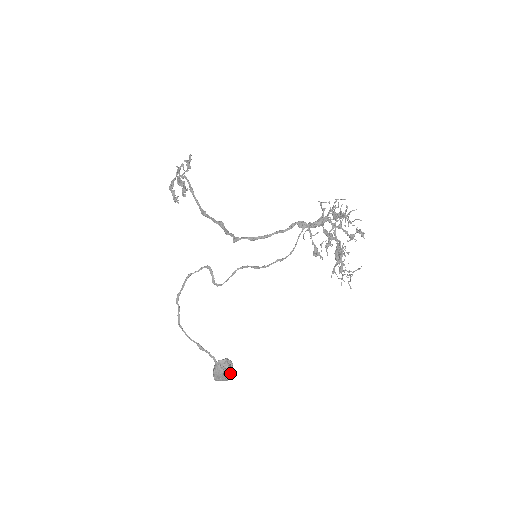
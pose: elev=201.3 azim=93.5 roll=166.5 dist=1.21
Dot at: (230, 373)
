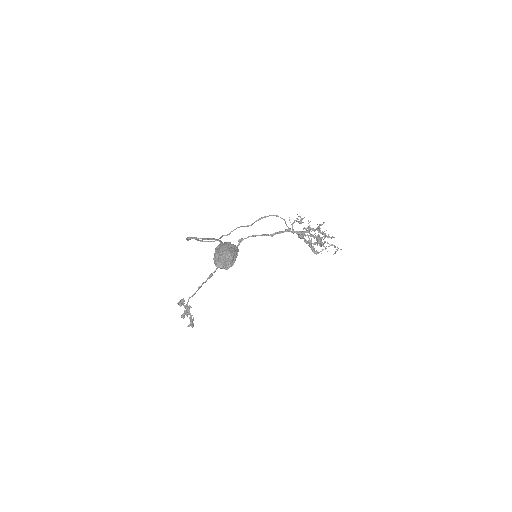
Dot at: (235, 250)
